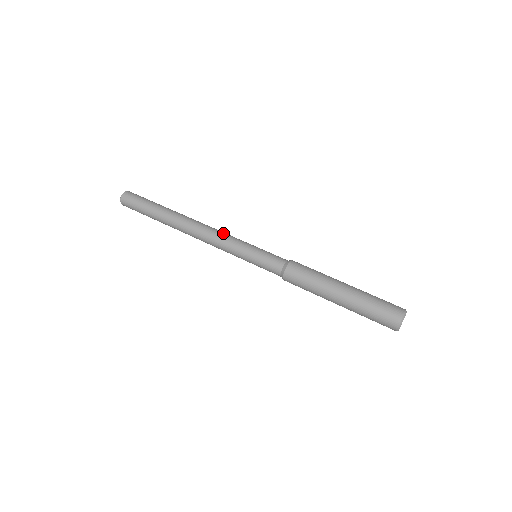
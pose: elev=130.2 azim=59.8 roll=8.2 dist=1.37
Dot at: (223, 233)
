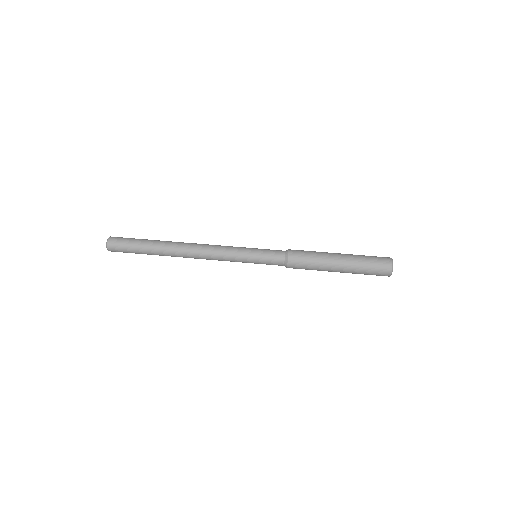
Dot at: occluded
